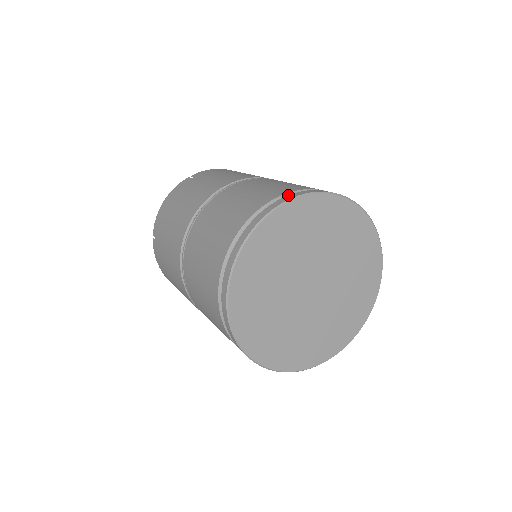
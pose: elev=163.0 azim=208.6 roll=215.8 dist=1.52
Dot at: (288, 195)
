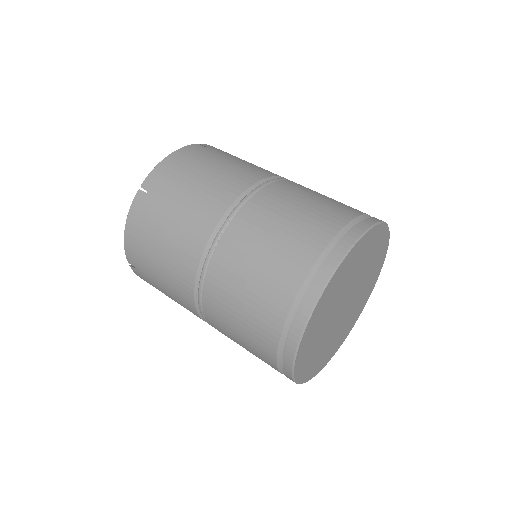
Dot at: (373, 217)
